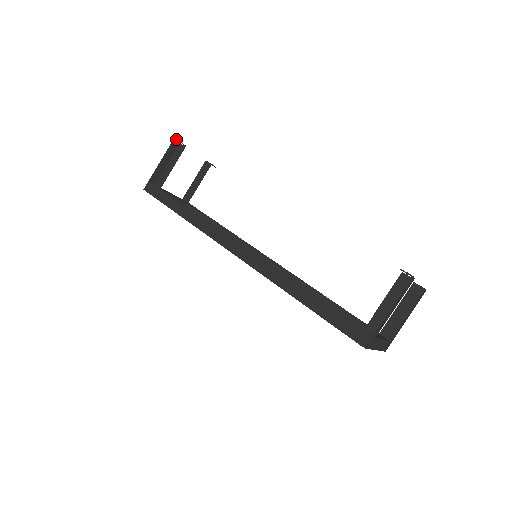
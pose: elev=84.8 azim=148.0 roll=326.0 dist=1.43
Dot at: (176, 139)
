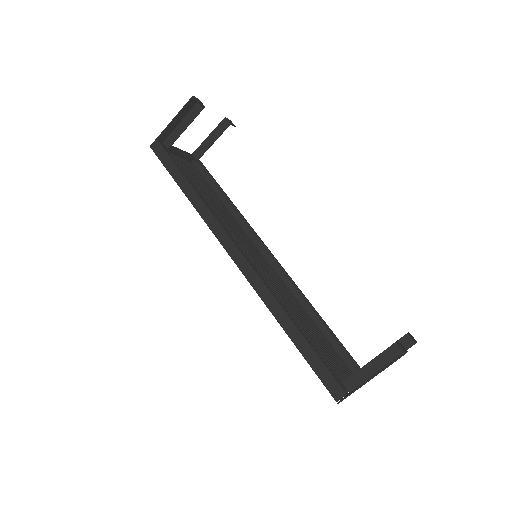
Dot at: (195, 98)
